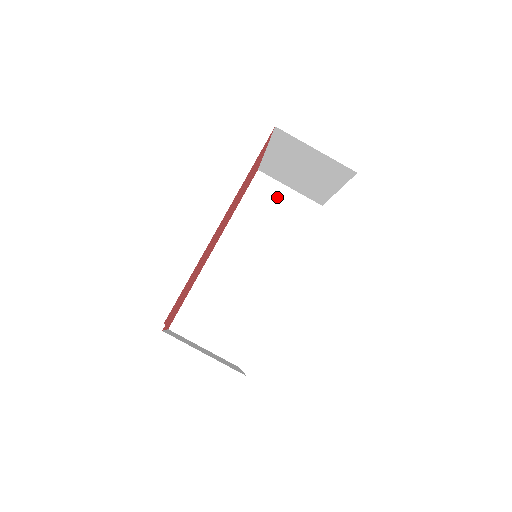
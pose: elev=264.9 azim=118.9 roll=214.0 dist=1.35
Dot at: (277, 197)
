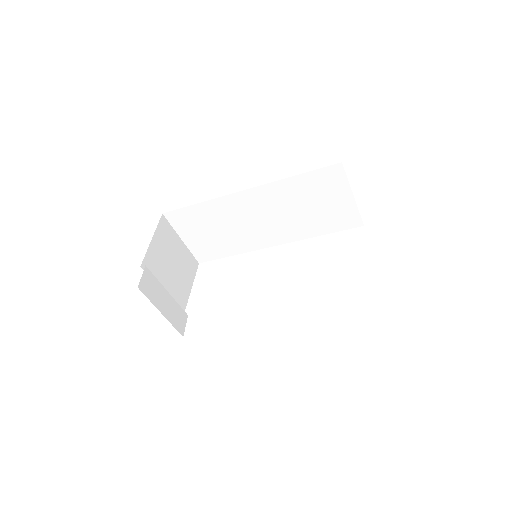
Dot at: (334, 194)
